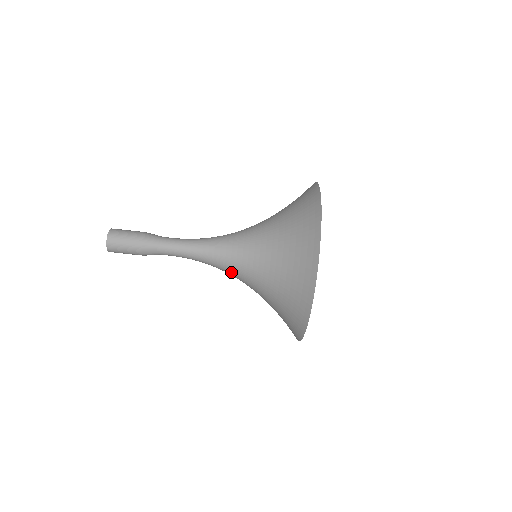
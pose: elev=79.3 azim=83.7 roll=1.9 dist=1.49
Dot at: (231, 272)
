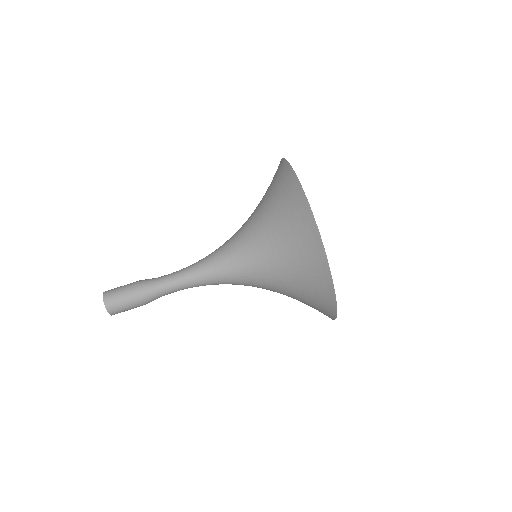
Dot at: occluded
